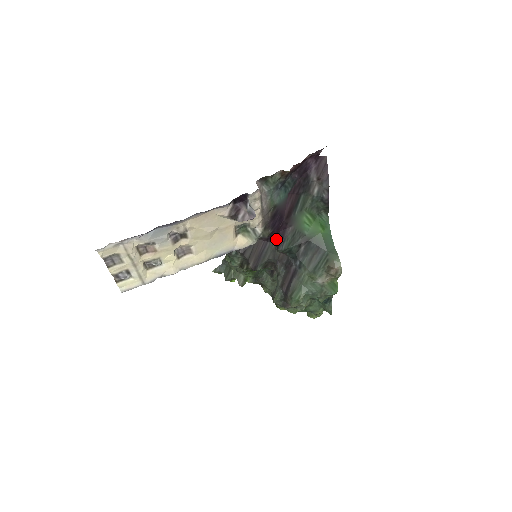
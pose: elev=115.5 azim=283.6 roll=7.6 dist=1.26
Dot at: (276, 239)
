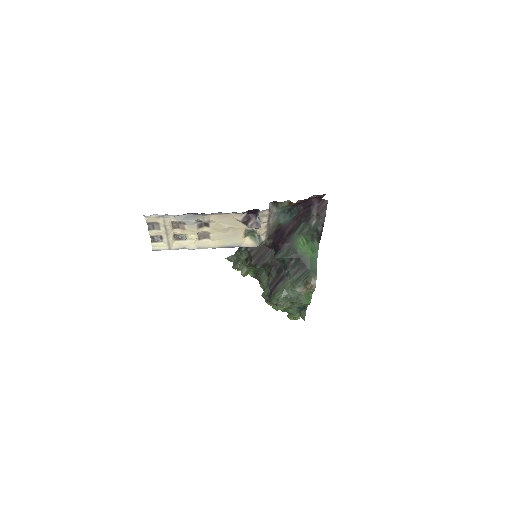
Dot at: (275, 249)
